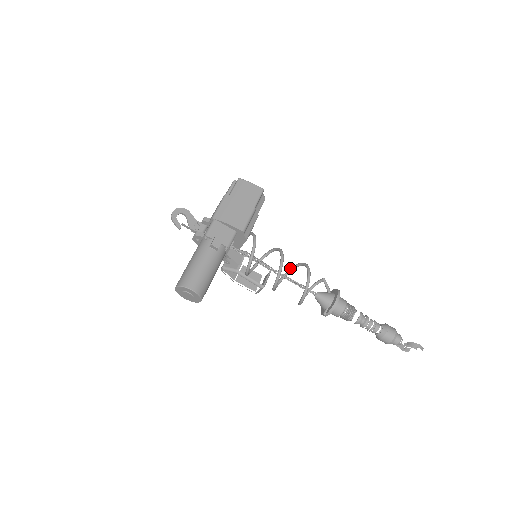
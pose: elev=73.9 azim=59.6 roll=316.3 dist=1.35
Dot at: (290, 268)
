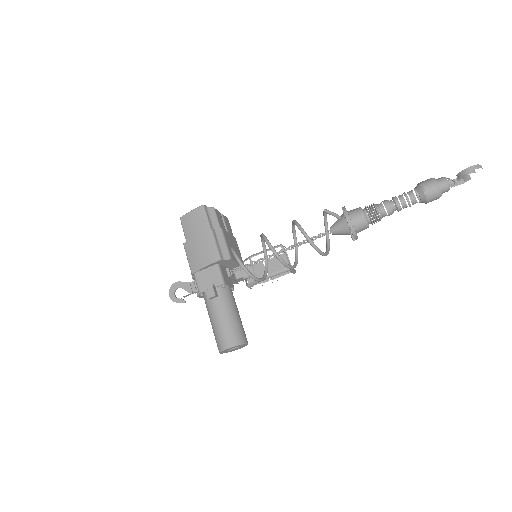
Dot at: (292, 232)
